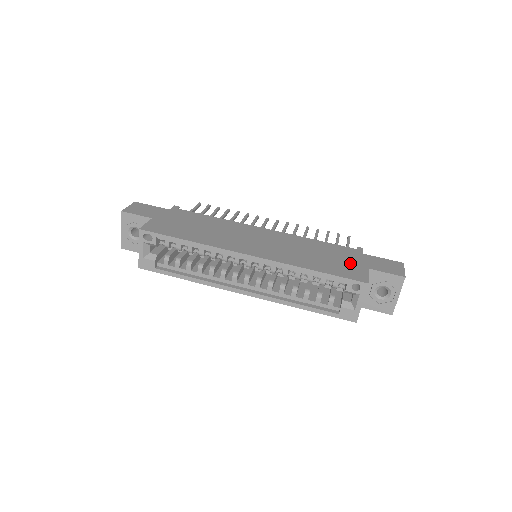
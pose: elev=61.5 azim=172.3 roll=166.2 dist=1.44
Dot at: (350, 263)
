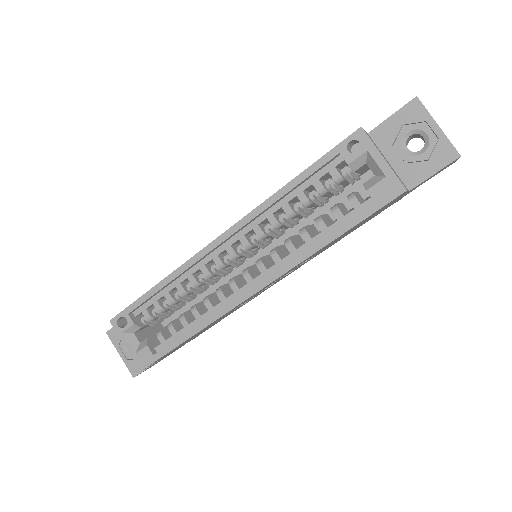
Dot at: occluded
